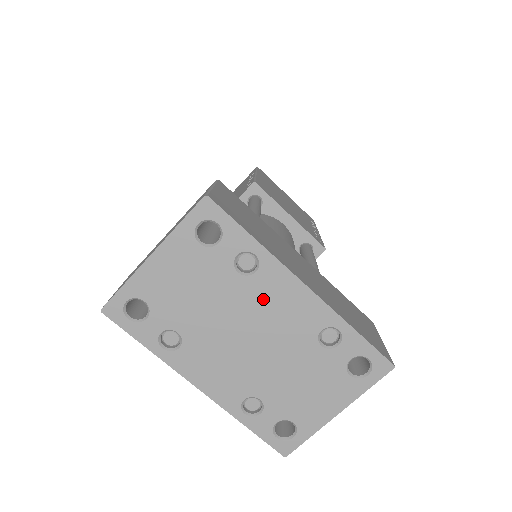
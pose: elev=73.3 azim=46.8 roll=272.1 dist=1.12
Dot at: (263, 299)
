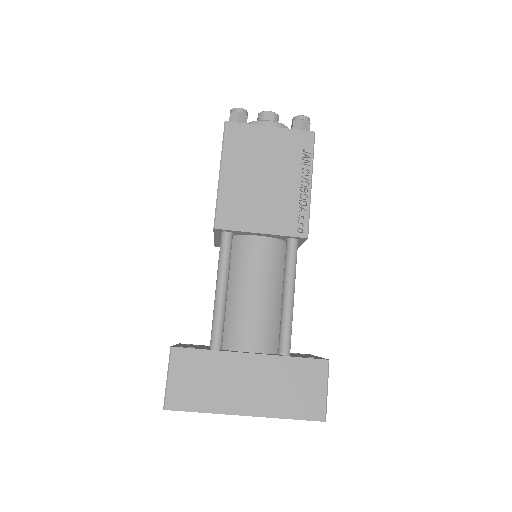
Dot at: occluded
